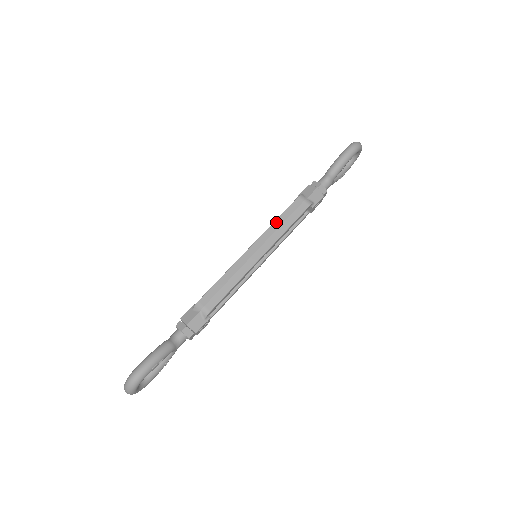
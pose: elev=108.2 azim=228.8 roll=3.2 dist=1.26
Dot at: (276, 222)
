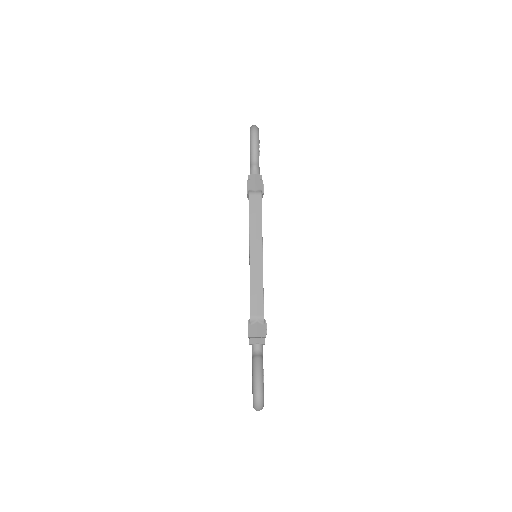
Dot at: (251, 223)
